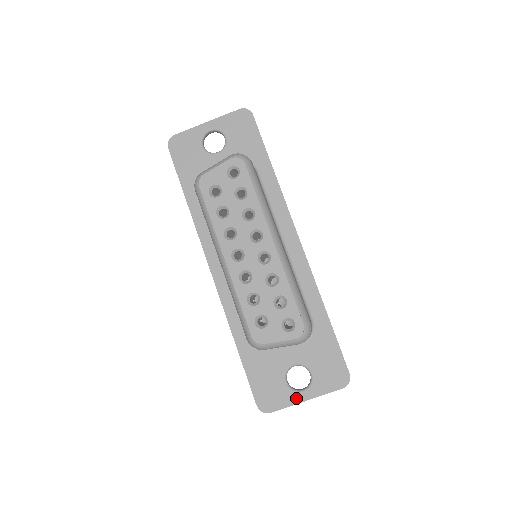
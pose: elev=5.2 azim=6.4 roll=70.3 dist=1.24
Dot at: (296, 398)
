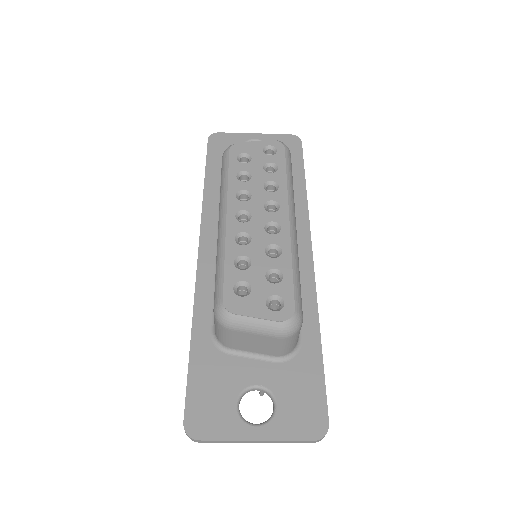
Dot at: (243, 431)
